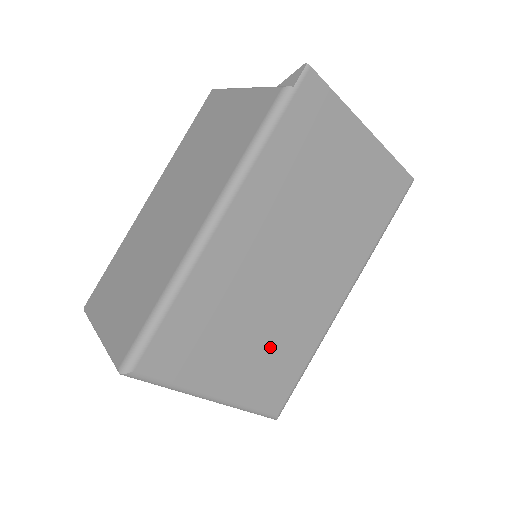
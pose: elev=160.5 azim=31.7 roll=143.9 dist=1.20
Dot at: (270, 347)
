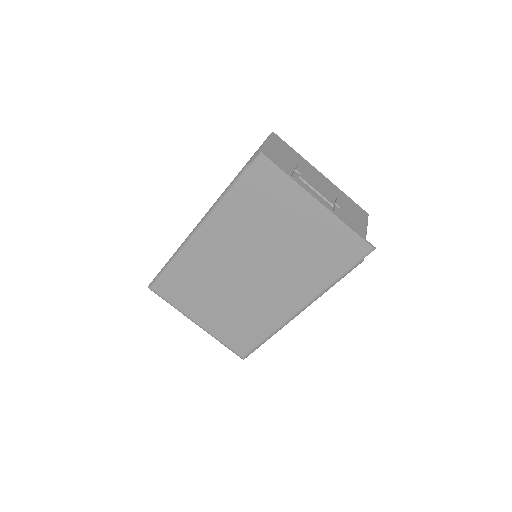
Dot at: (235, 314)
